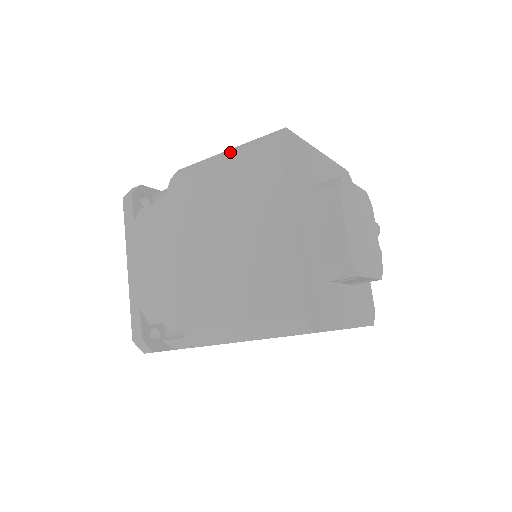
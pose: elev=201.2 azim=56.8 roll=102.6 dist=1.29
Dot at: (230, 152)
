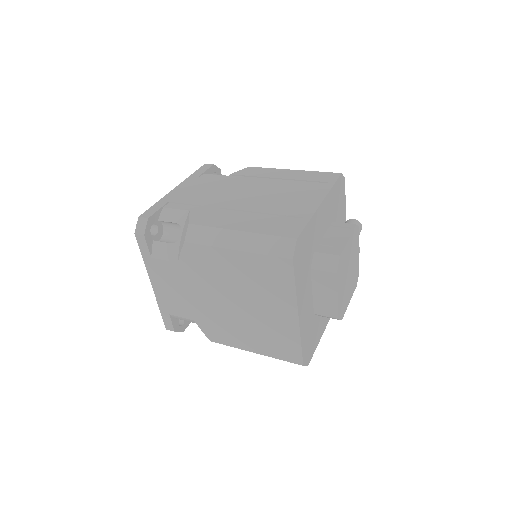
Dot at: (243, 242)
